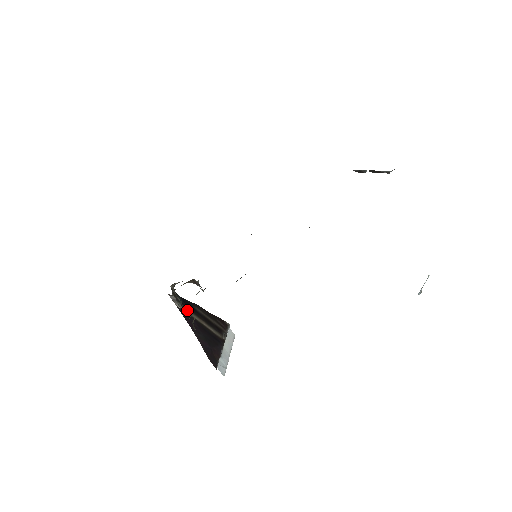
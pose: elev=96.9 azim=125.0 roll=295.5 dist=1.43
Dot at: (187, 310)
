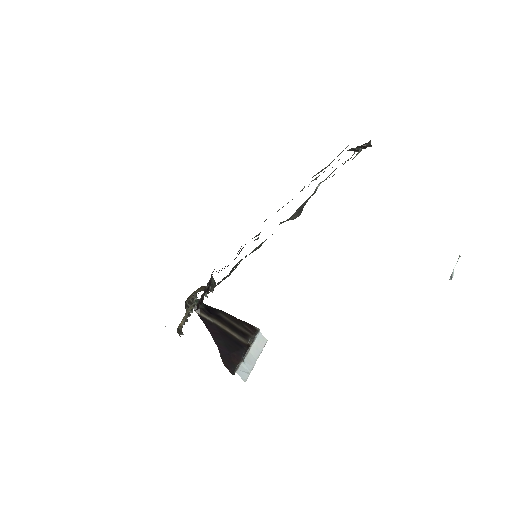
Dot at: (209, 317)
